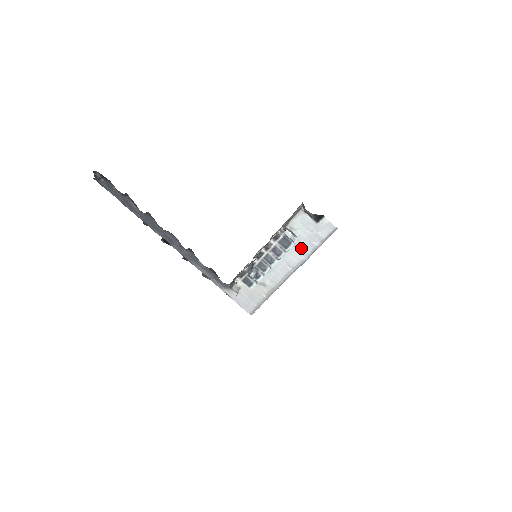
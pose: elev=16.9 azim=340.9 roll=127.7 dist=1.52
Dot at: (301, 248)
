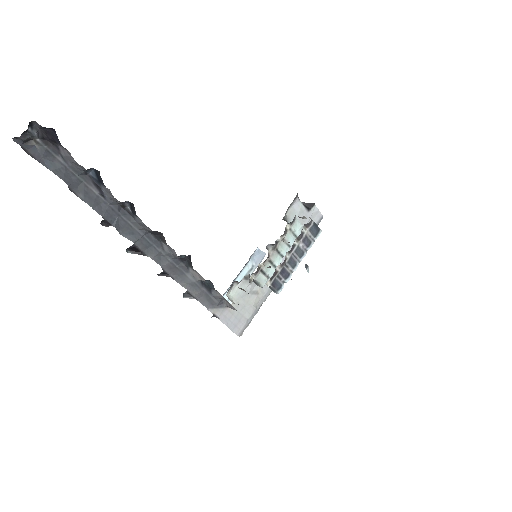
Dot at: occluded
